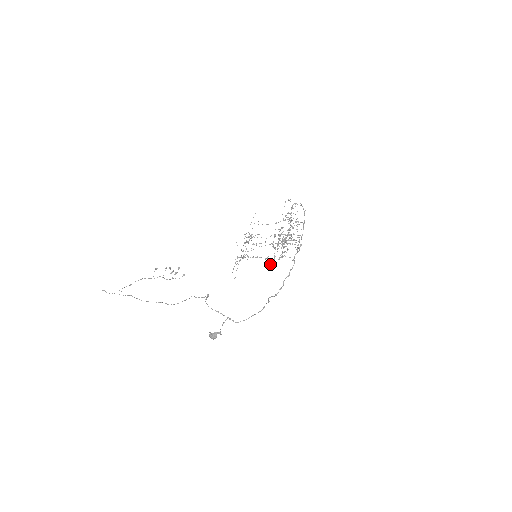
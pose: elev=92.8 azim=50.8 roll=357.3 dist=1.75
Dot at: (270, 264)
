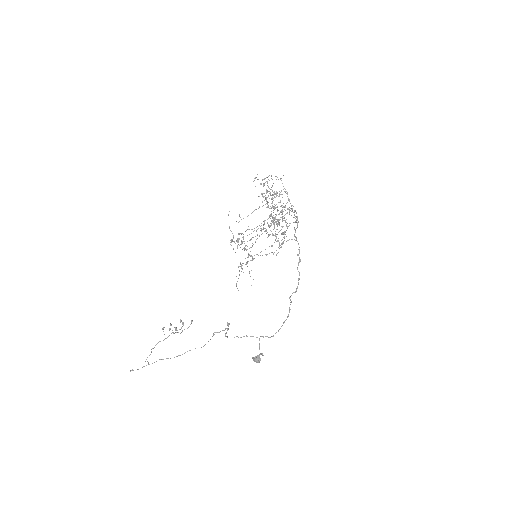
Dot at: (276, 255)
